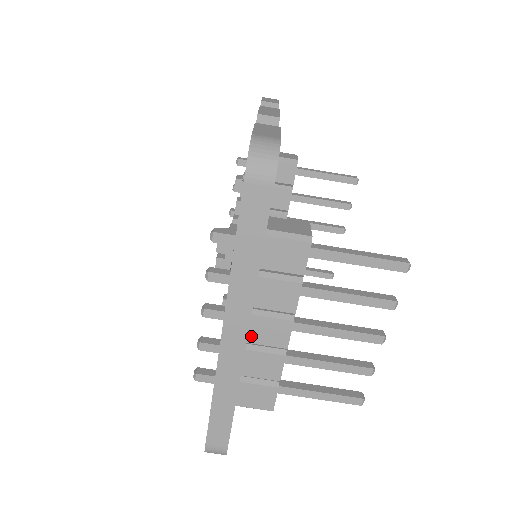
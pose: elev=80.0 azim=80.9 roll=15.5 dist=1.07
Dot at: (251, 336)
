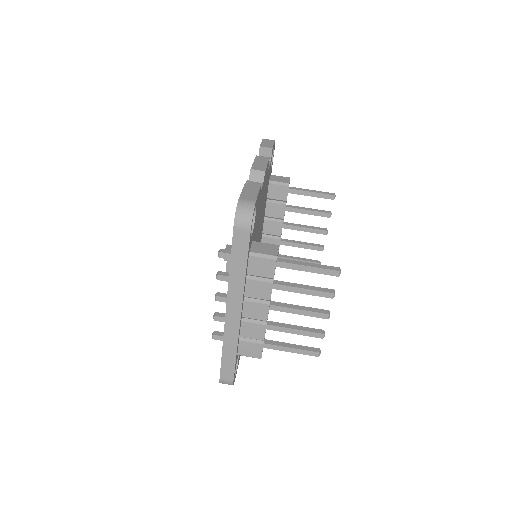
Dot at: (244, 313)
